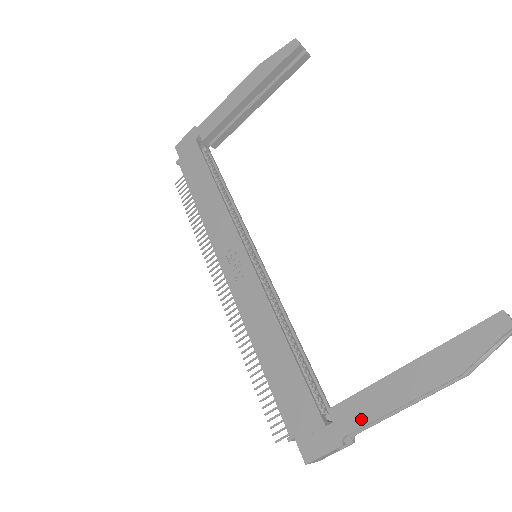
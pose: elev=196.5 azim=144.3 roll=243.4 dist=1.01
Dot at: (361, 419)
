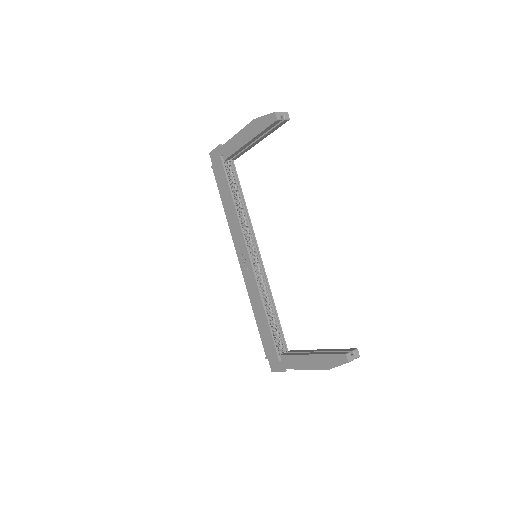
Dot at: (292, 366)
